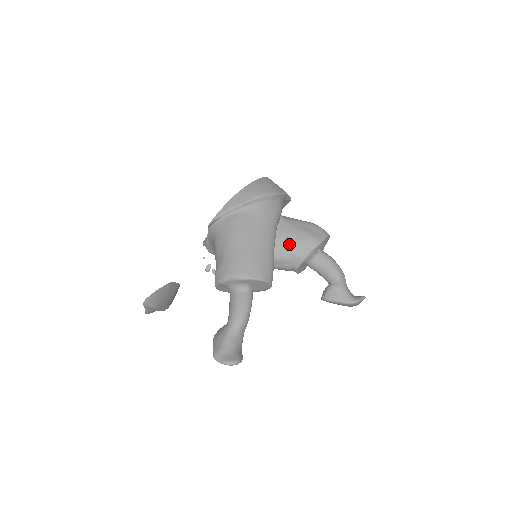
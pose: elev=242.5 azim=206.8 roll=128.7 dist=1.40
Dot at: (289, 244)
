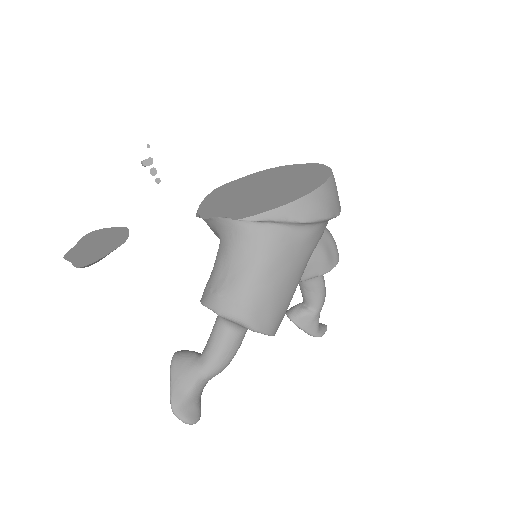
Dot at: occluded
